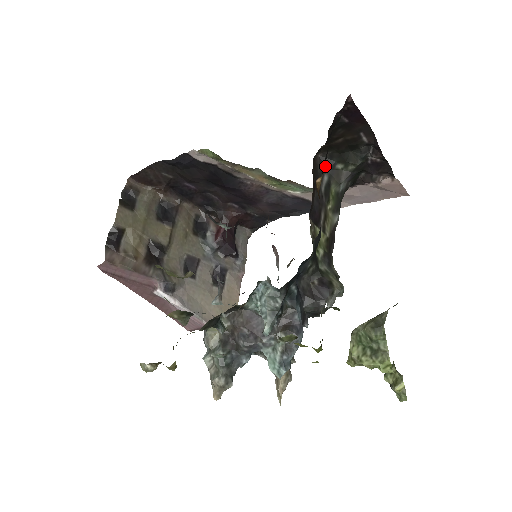
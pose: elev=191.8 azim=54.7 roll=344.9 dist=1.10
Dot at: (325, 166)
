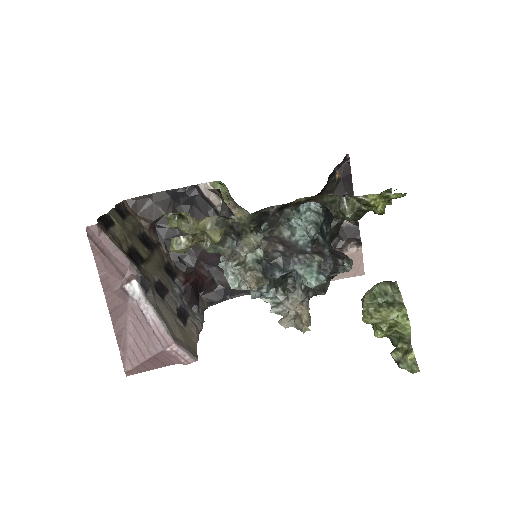
Dot at: occluded
